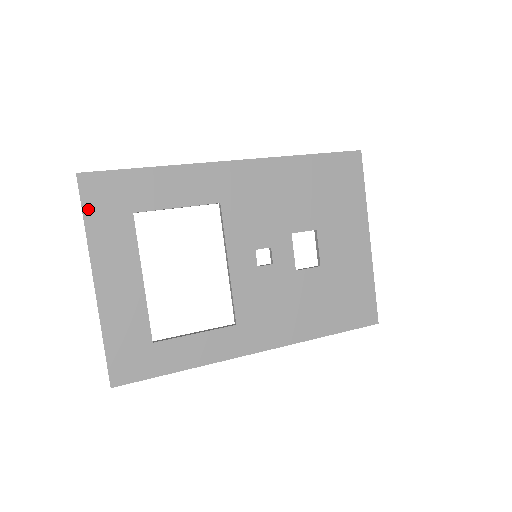
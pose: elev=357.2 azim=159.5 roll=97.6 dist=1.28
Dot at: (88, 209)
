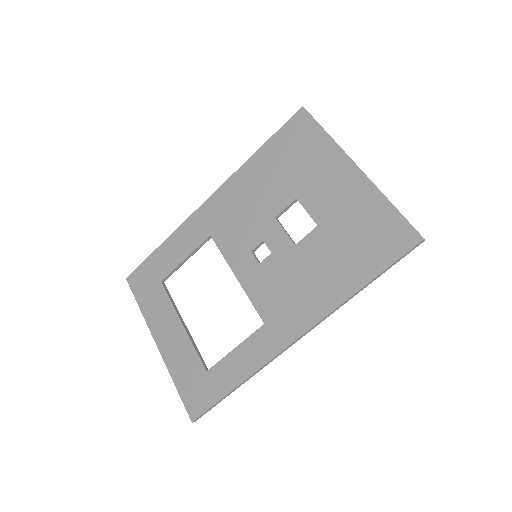
Dot at: (138, 296)
